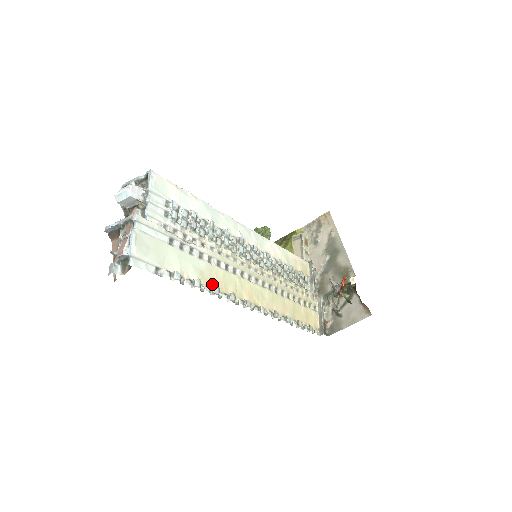
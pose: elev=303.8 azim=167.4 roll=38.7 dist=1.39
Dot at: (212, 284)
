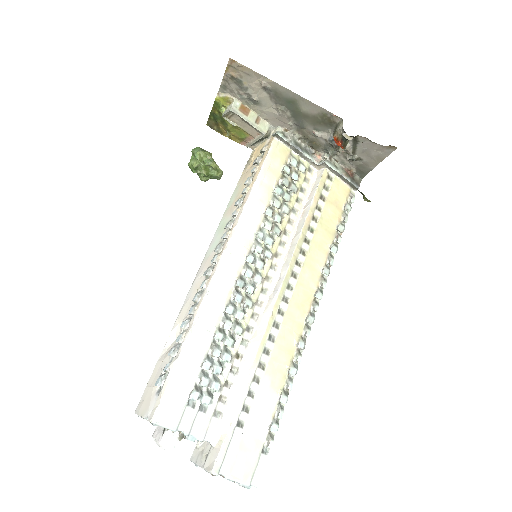
Dot at: (285, 372)
